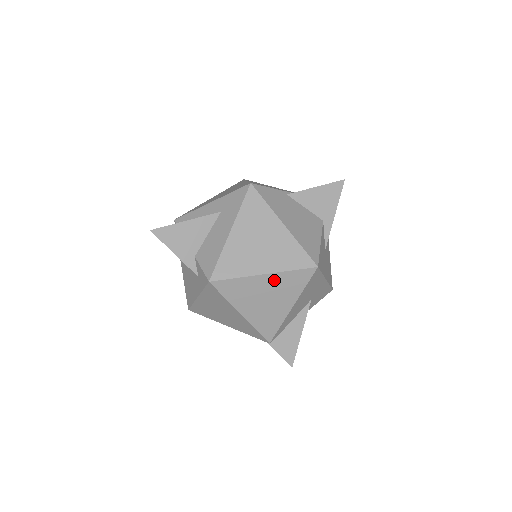
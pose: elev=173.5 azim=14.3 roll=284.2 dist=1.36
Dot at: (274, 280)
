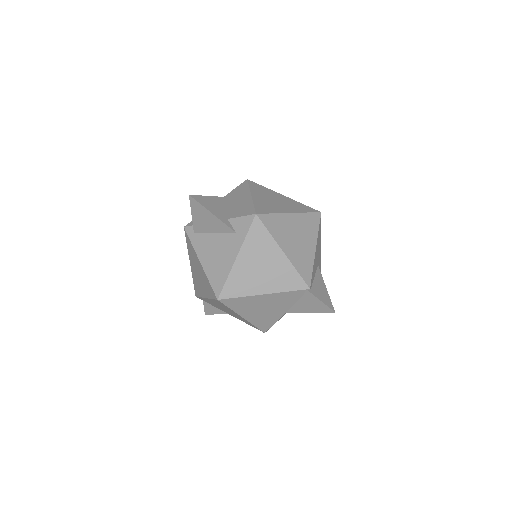
Dot at: (298, 220)
